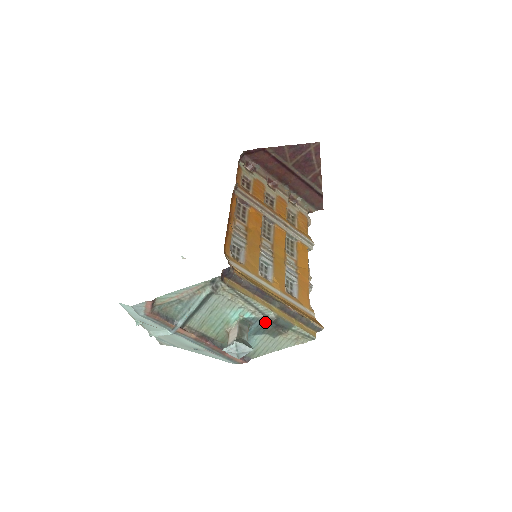
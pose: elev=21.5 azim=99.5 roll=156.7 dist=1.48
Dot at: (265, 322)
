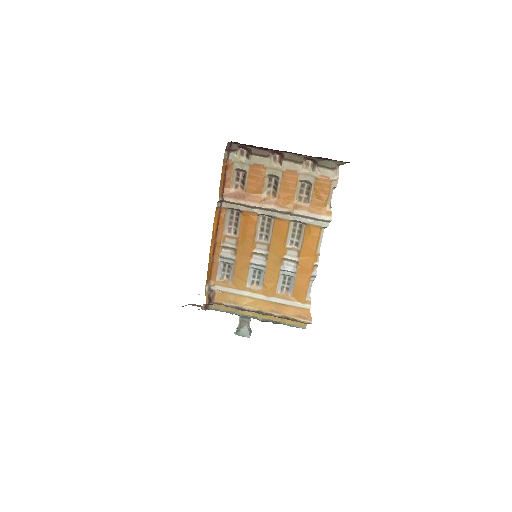
Dot at: occluded
